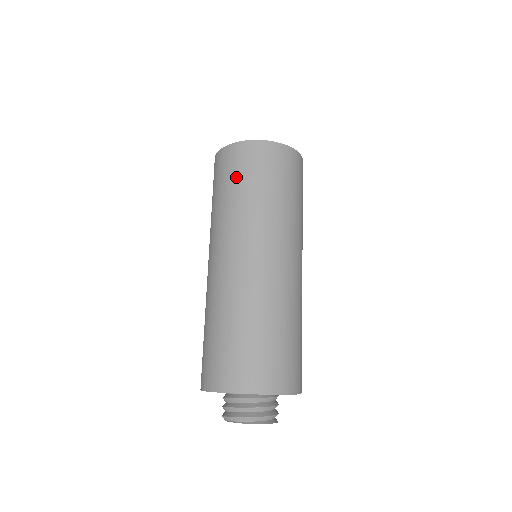
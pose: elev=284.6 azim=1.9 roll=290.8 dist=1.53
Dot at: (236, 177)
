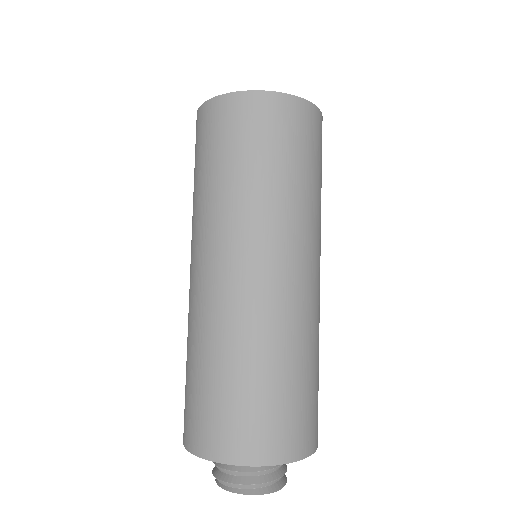
Dot at: (195, 161)
